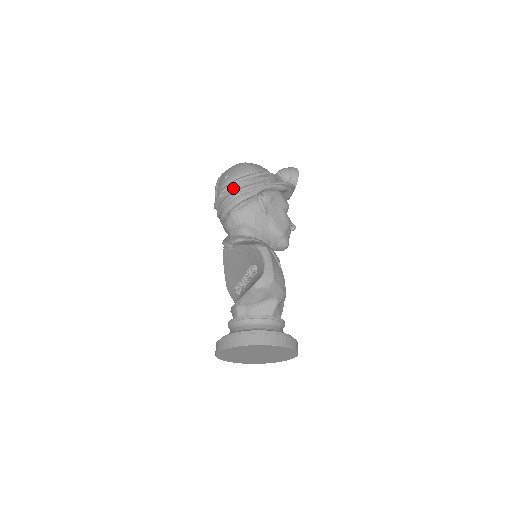
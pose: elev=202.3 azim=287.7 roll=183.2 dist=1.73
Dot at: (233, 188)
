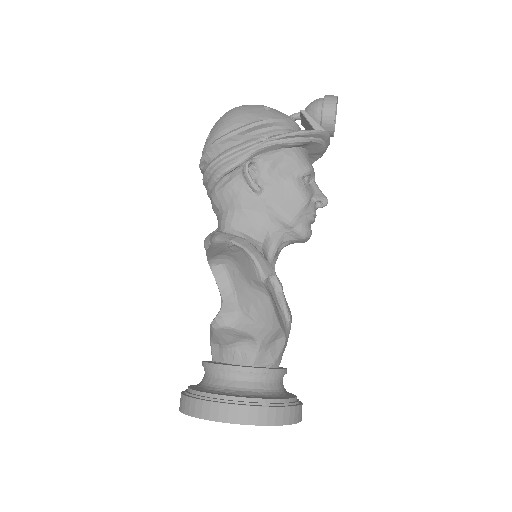
Dot at: (211, 155)
